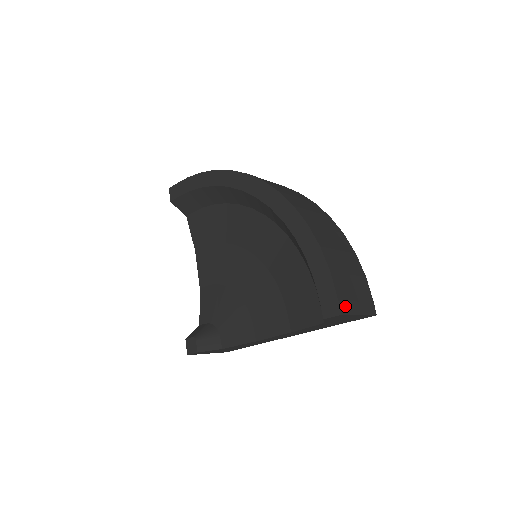
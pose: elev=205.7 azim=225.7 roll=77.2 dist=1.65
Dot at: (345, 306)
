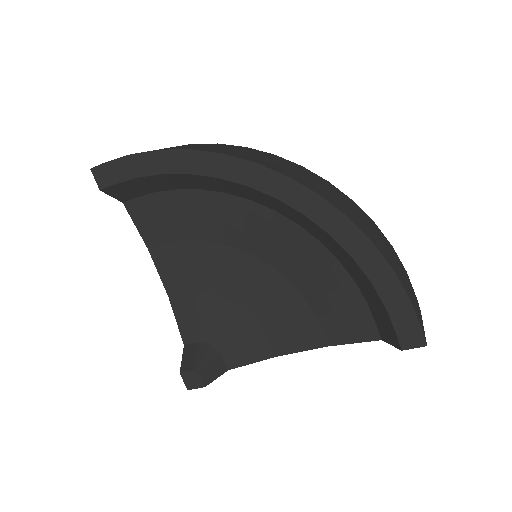
Dot at: (423, 331)
